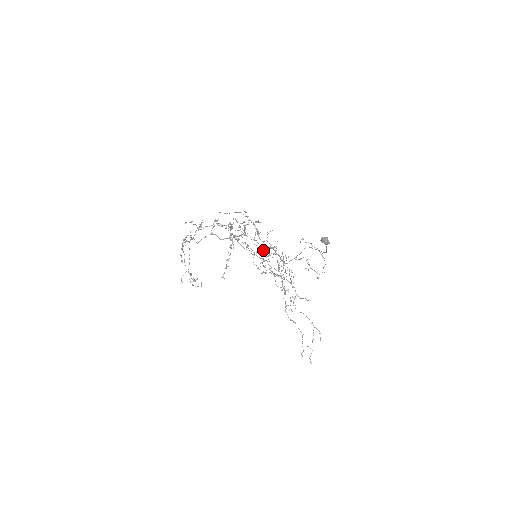
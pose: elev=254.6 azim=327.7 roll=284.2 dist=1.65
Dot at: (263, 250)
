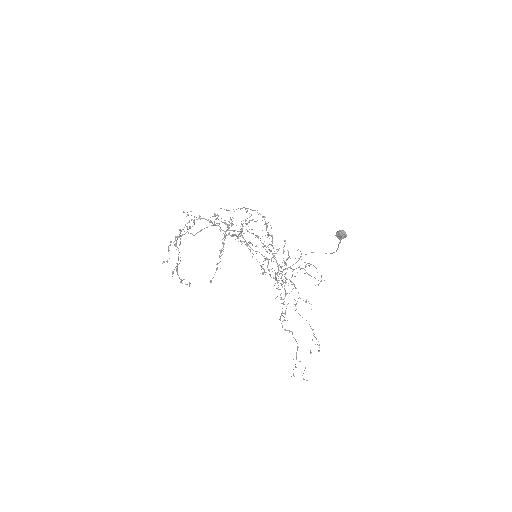
Dot at: occluded
